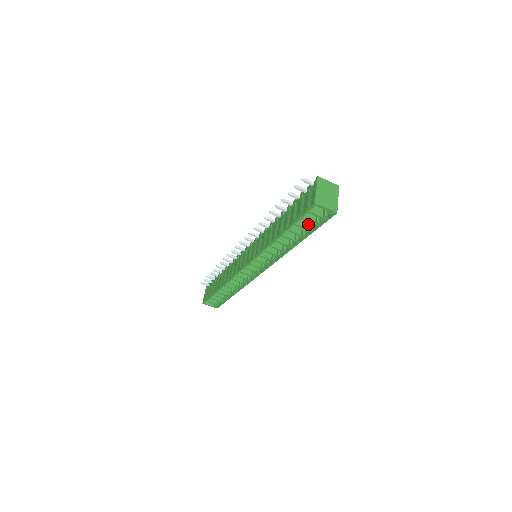
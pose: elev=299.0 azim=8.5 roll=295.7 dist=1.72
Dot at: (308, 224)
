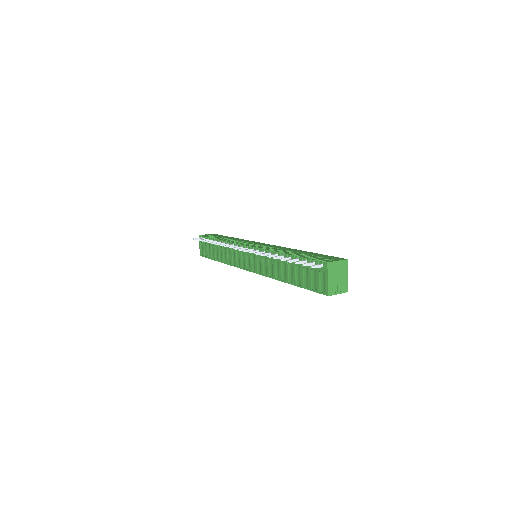
Dot at: occluded
